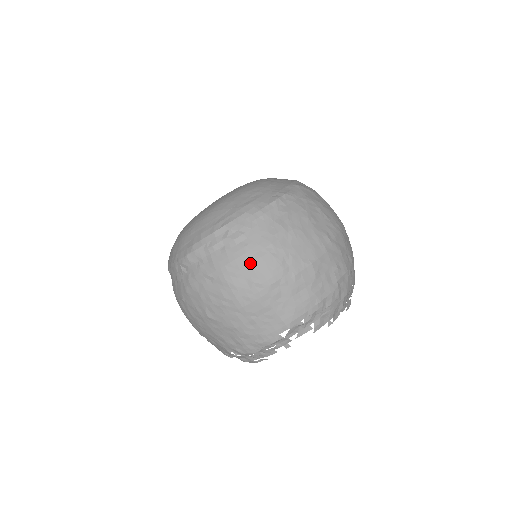
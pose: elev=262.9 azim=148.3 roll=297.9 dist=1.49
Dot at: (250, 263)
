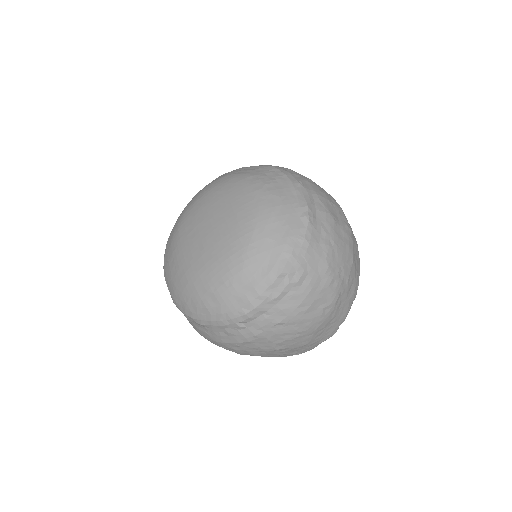
Dot at: (318, 295)
